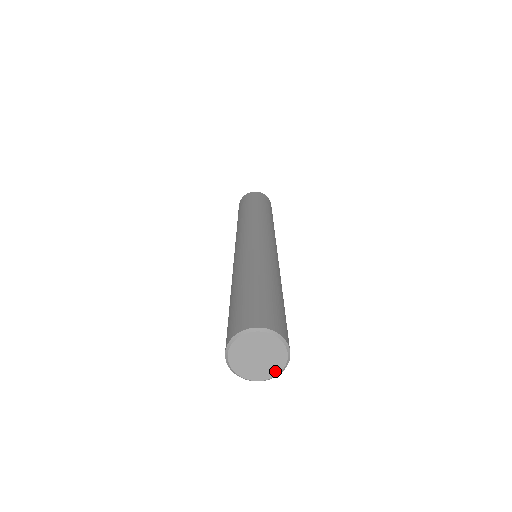
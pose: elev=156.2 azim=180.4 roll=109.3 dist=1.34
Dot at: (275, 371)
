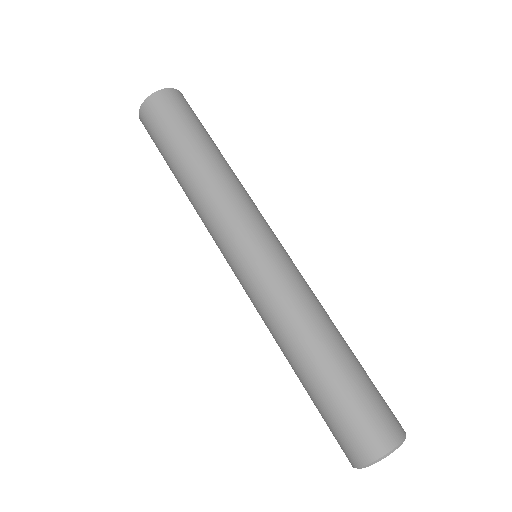
Dot at: occluded
